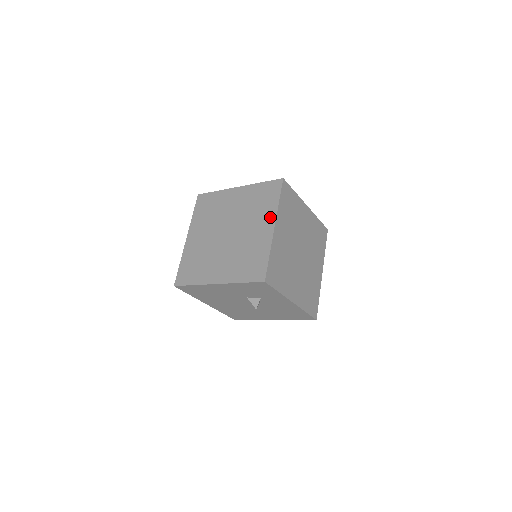
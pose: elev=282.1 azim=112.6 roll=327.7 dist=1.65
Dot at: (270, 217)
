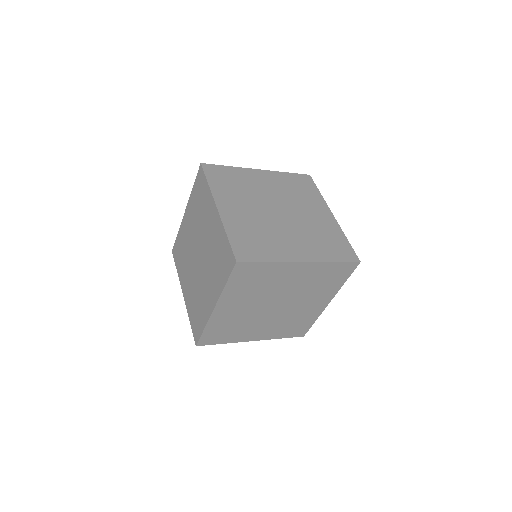
Dot at: (216, 292)
